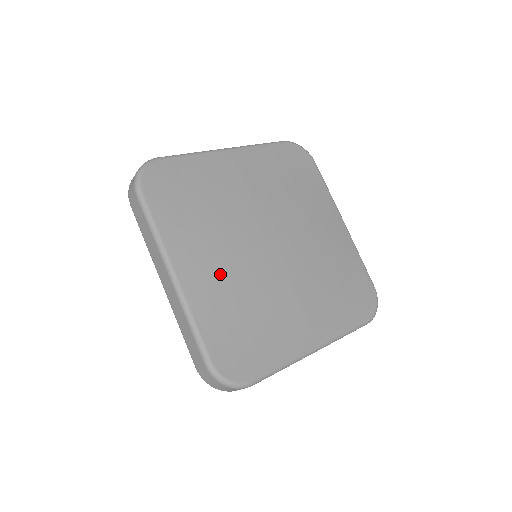
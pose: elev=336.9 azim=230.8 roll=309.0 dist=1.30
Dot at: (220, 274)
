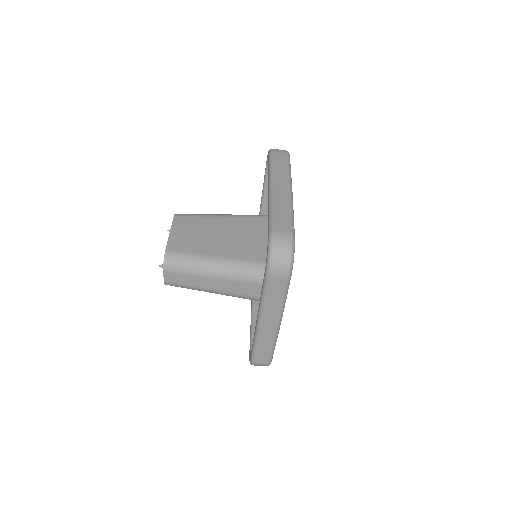
Dot at: occluded
